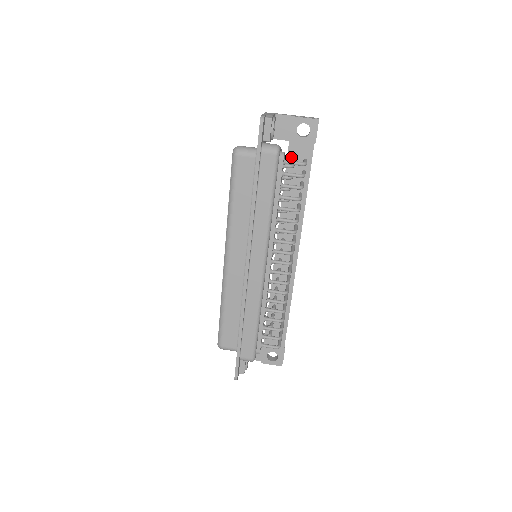
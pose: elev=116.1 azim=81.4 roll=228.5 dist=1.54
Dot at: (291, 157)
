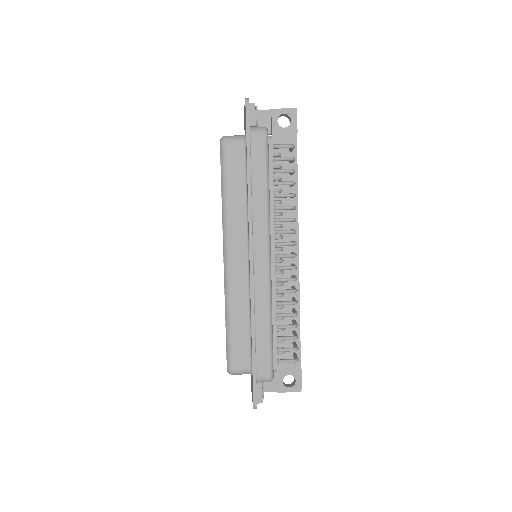
Dot at: occluded
